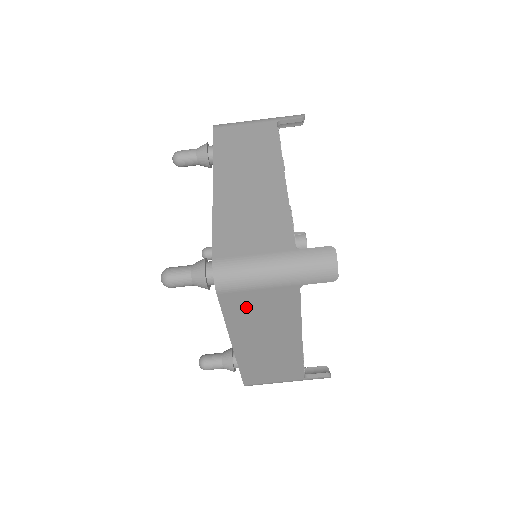
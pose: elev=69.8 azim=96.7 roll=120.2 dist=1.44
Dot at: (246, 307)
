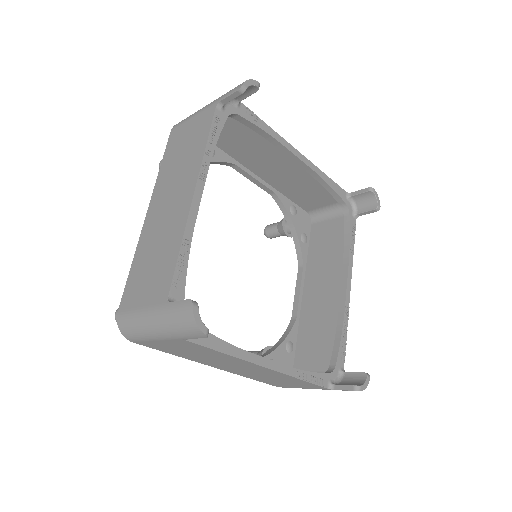
Dot at: (172, 349)
